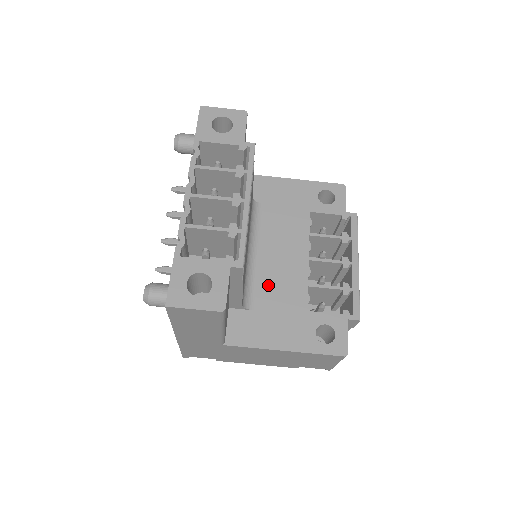
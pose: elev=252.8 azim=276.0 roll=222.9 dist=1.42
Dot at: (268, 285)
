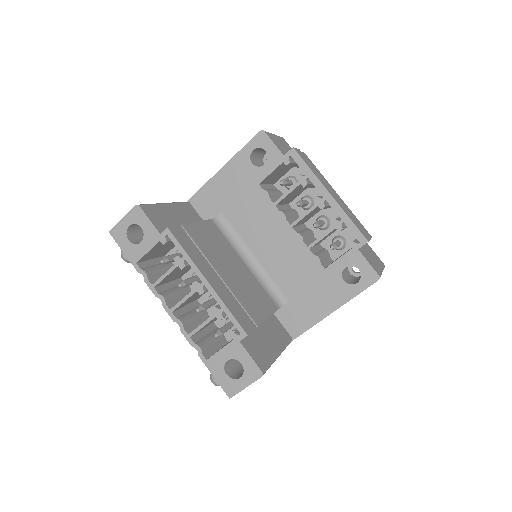
Dot at: (282, 274)
